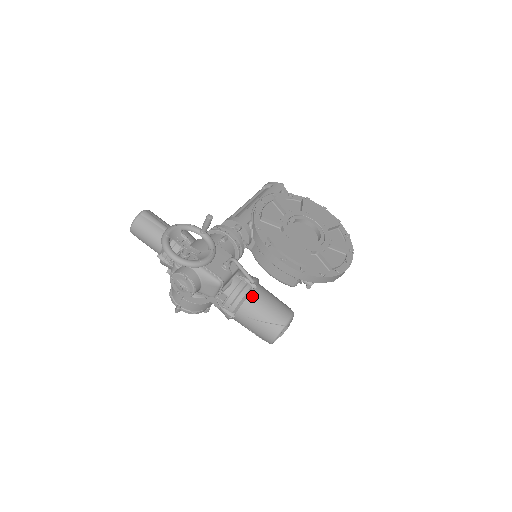
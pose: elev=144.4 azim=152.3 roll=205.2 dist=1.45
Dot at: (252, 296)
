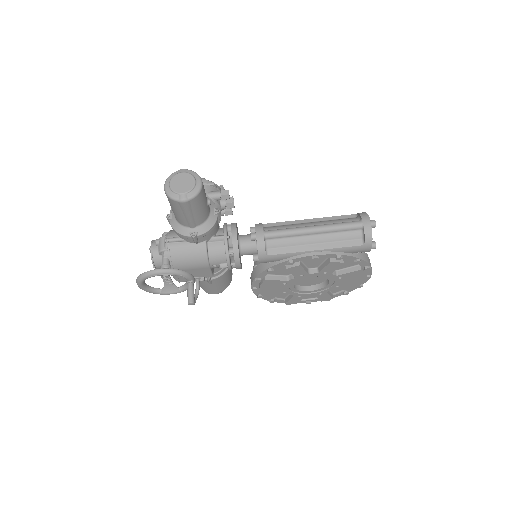
Dot at: occluded
